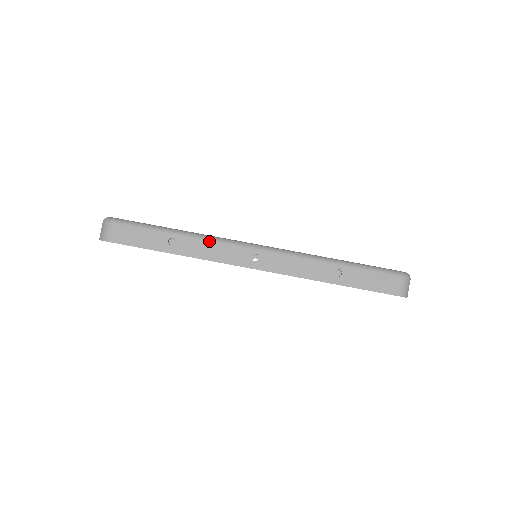
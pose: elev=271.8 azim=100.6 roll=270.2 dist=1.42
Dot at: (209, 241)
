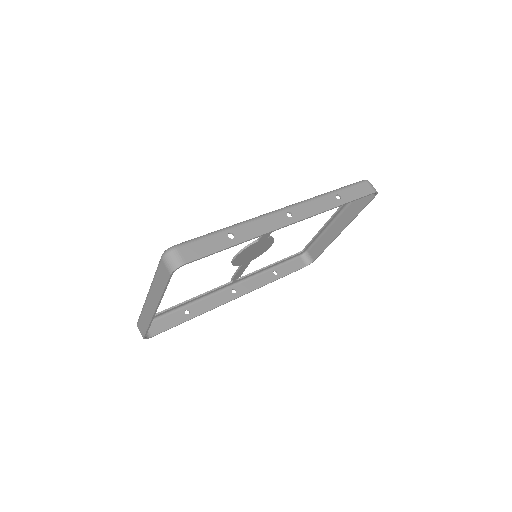
Dot at: (254, 221)
